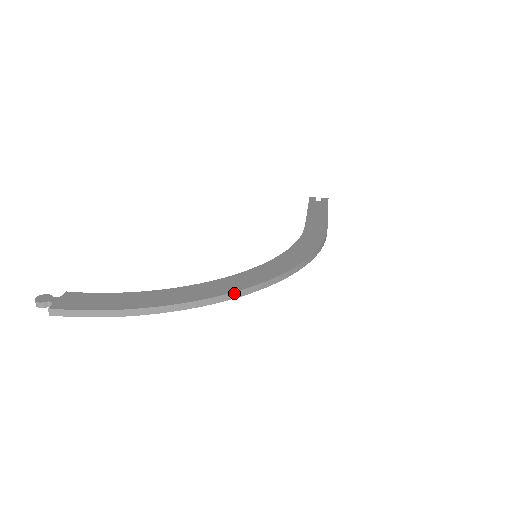
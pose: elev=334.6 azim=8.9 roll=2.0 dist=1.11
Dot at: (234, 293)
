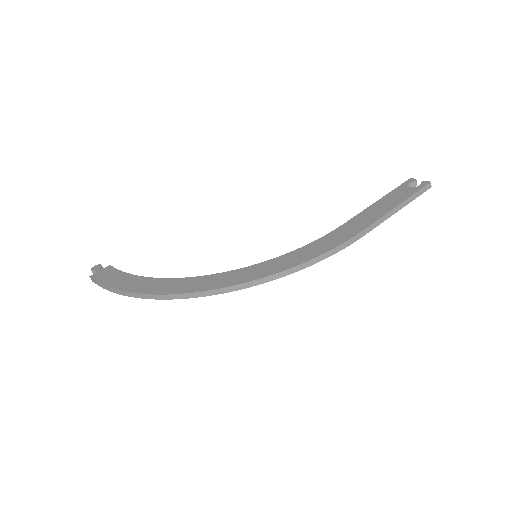
Dot at: (186, 294)
